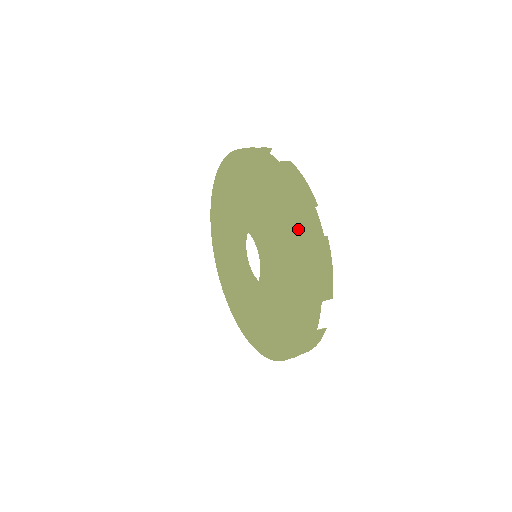
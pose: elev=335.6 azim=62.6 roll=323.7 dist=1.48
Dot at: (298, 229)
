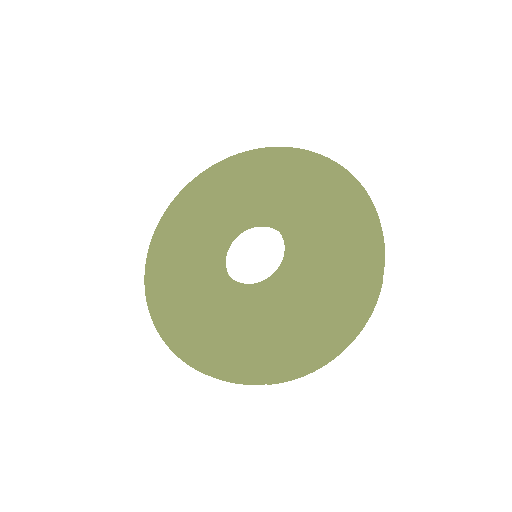
Dot at: (347, 172)
